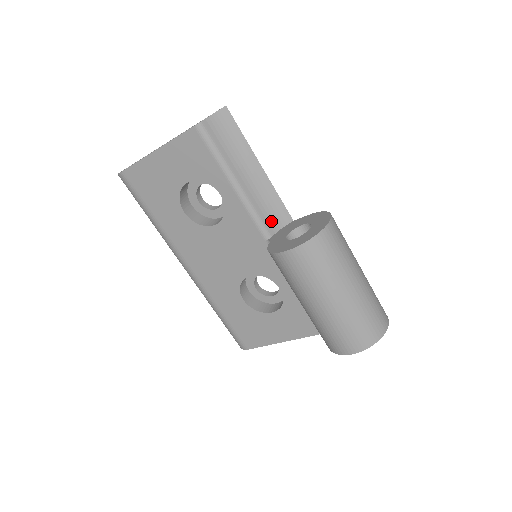
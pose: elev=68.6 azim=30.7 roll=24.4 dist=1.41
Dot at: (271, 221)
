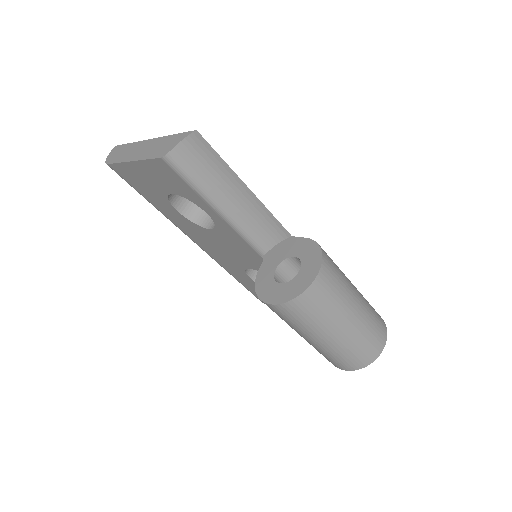
Dot at: (265, 238)
